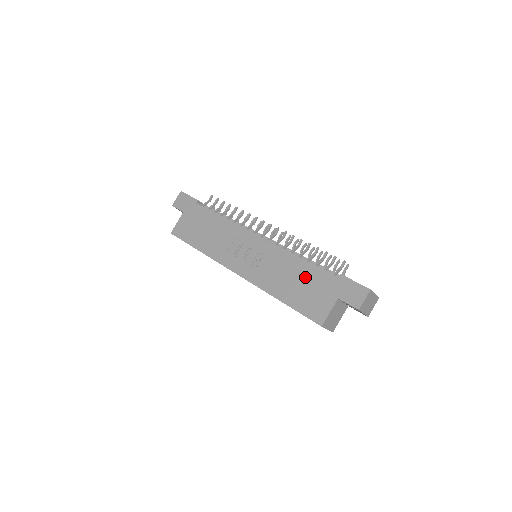
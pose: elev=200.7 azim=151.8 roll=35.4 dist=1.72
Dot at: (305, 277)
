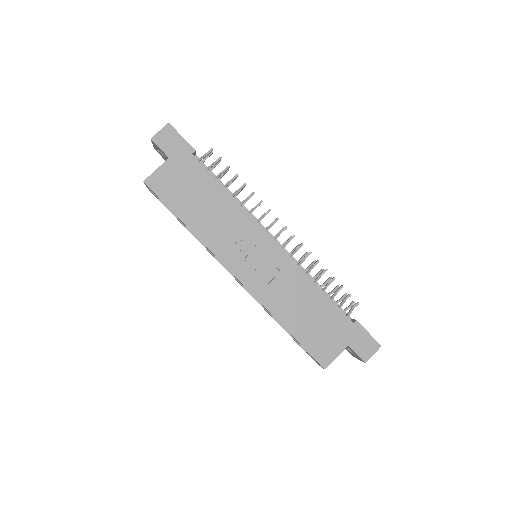
Dot at: (320, 311)
